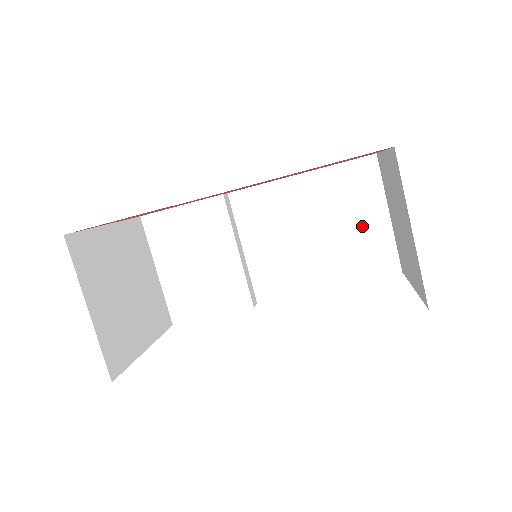
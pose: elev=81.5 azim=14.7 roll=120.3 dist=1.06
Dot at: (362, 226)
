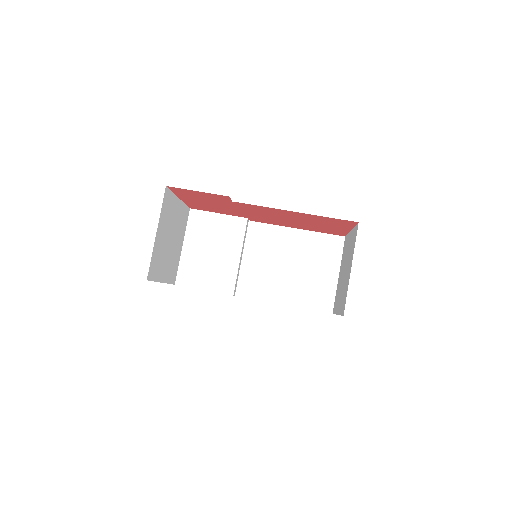
Dot at: (320, 275)
